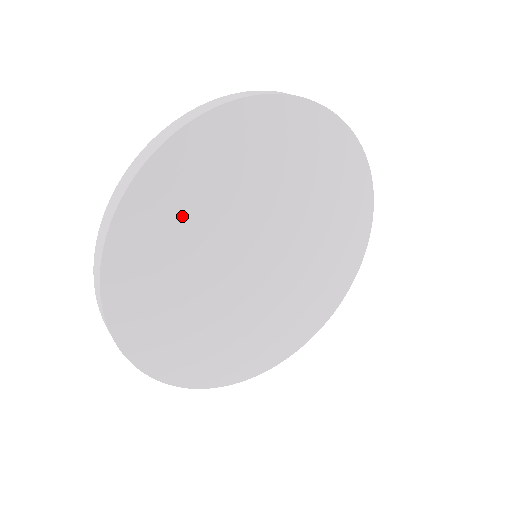
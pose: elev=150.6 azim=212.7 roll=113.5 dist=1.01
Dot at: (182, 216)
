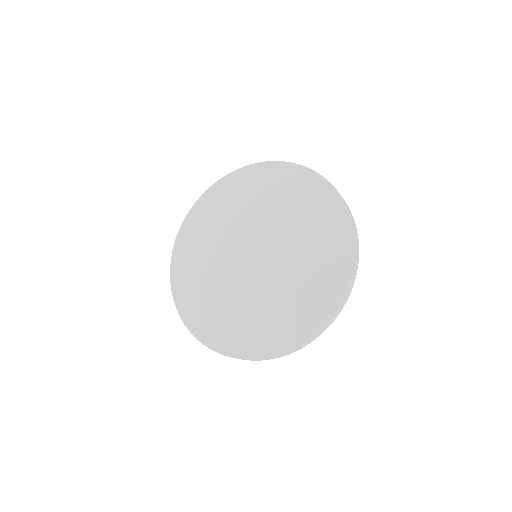
Dot at: (237, 196)
